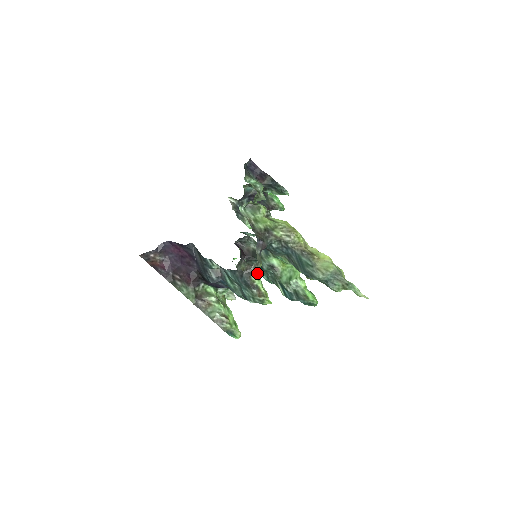
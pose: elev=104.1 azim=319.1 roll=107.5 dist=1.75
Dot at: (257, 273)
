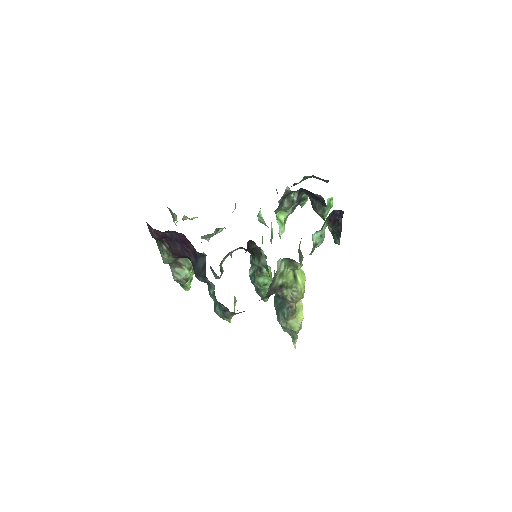
Dot at: occluded
